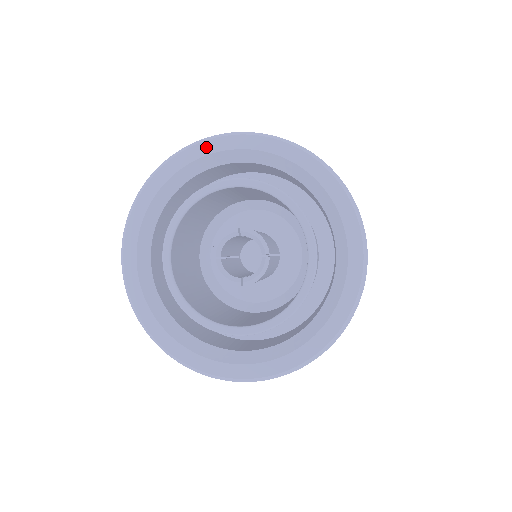
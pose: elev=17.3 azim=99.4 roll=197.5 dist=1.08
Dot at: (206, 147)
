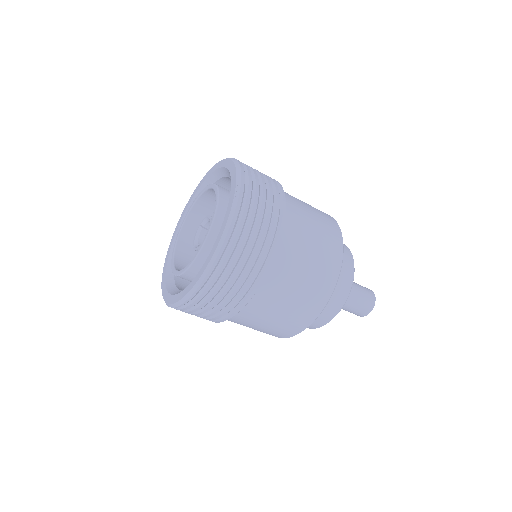
Dot at: (183, 213)
